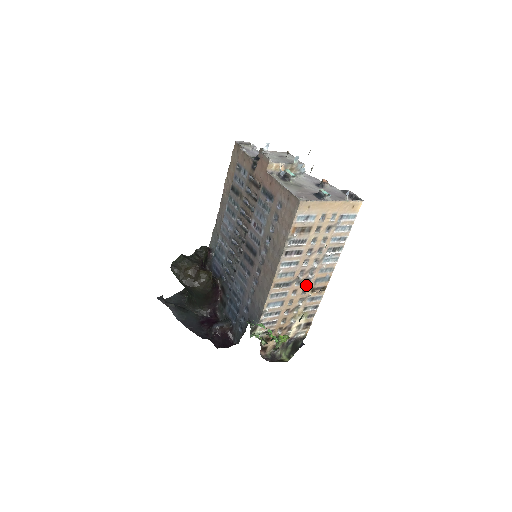
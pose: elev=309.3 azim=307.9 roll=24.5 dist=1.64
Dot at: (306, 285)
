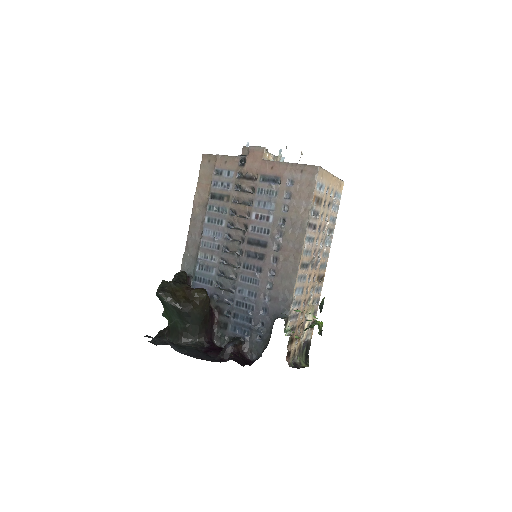
Dot at: (315, 270)
